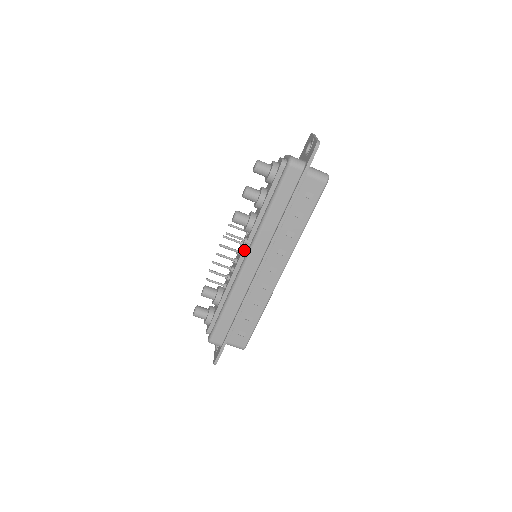
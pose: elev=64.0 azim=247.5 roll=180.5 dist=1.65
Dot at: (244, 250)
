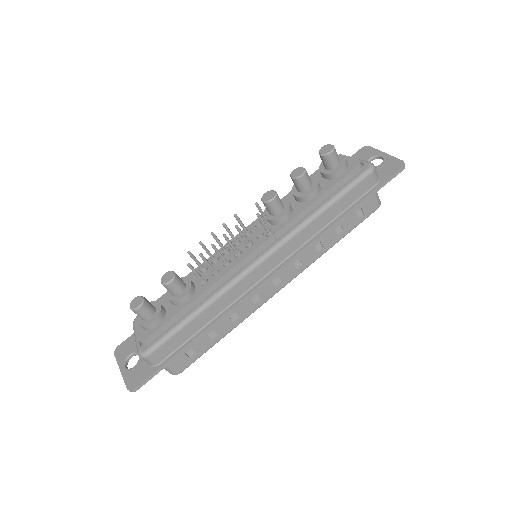
Dot at: (263, 245)
